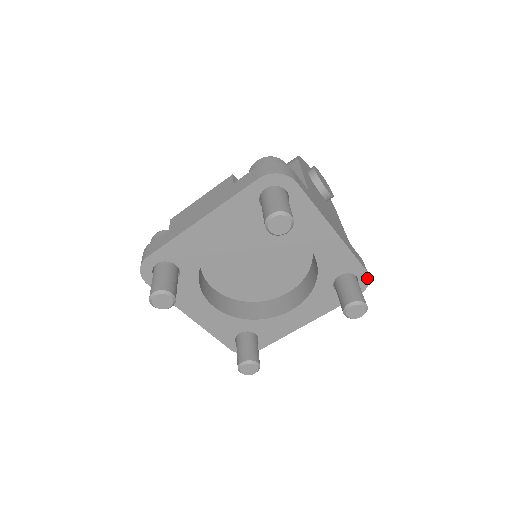
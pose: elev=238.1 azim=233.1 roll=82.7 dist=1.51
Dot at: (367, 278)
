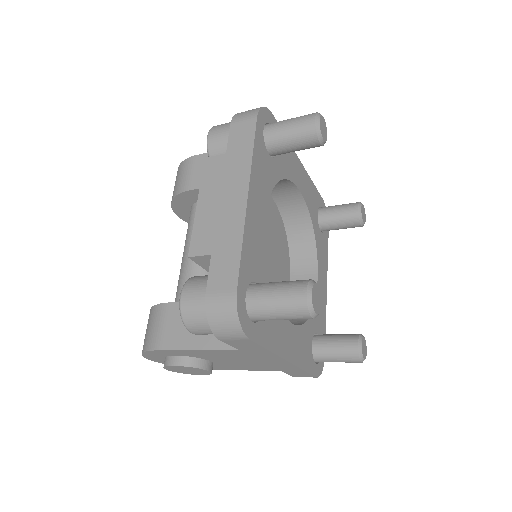
Dot at: (324, 206)
